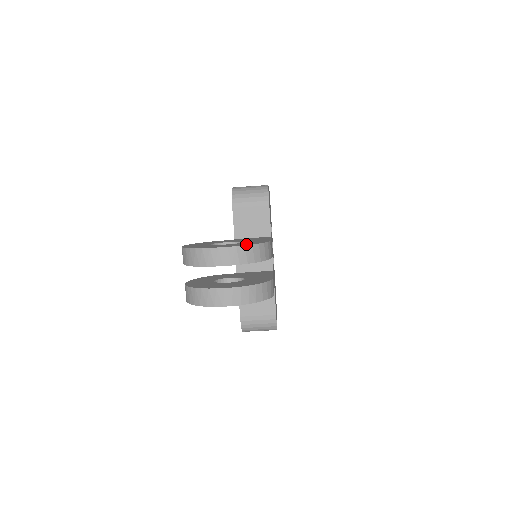
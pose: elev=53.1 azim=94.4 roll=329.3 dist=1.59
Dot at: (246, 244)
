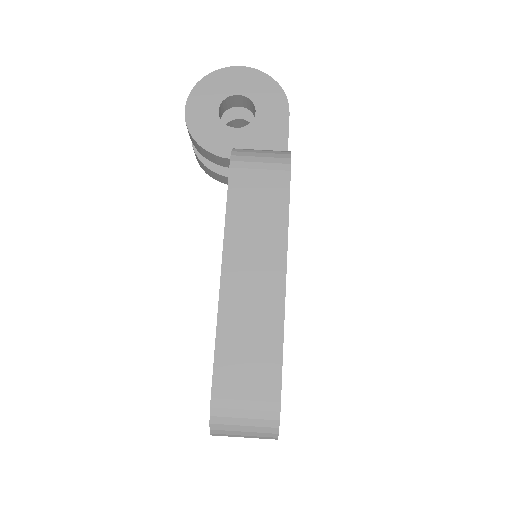
Dot at: occluded
